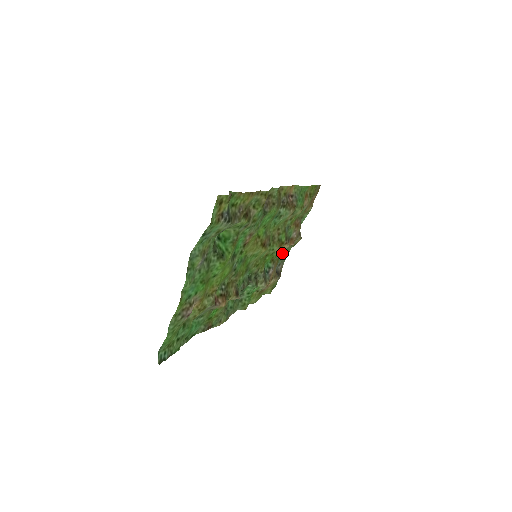
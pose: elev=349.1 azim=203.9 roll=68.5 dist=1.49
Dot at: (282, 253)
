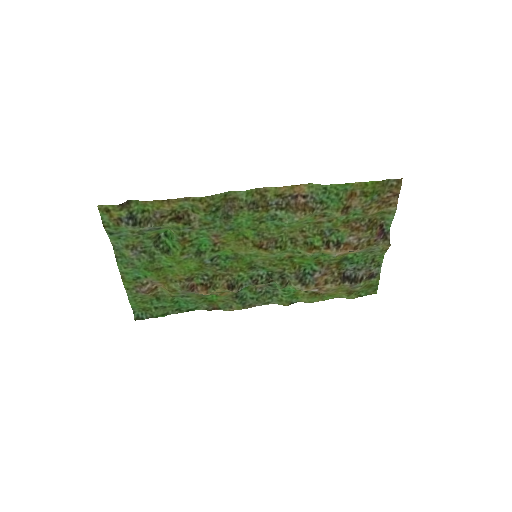
Dot at: (348, 257)
